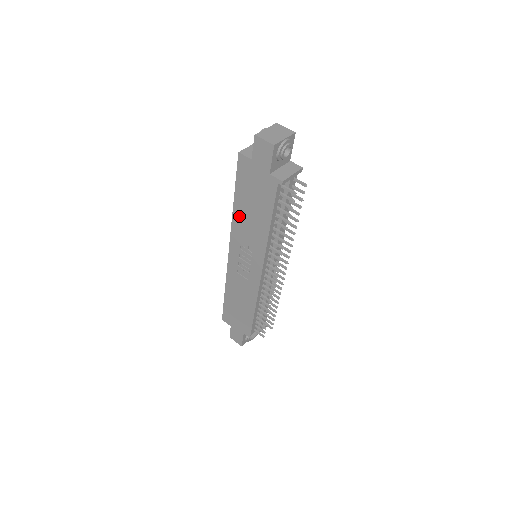
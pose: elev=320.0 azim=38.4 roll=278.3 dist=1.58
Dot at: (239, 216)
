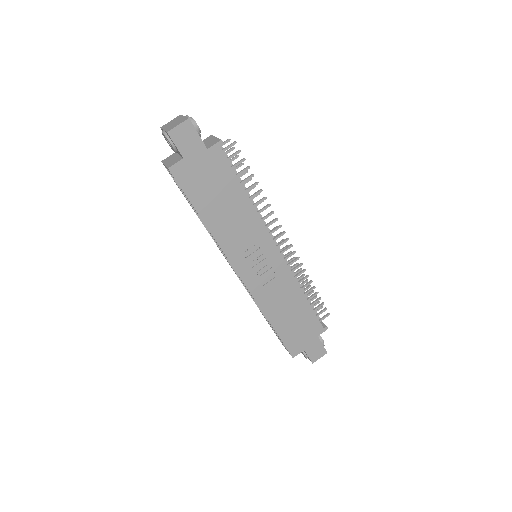
Dot at: (218, 228)
